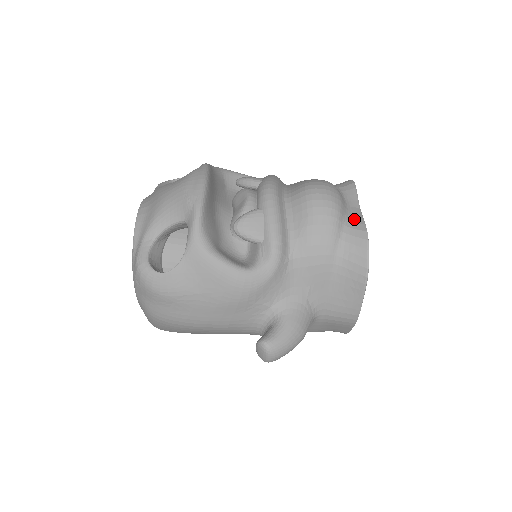
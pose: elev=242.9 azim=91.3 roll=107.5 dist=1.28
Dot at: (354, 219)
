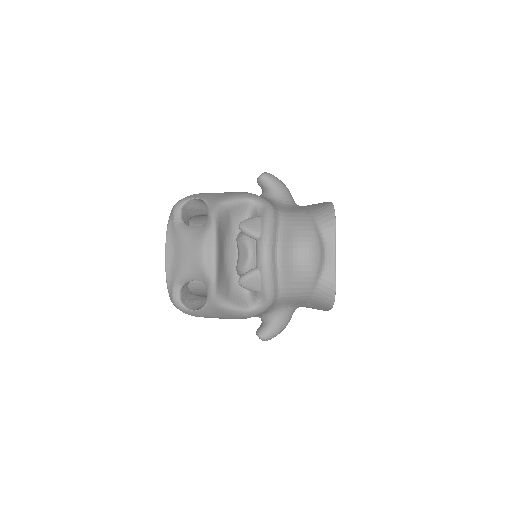
Dot at: (328, 270)
